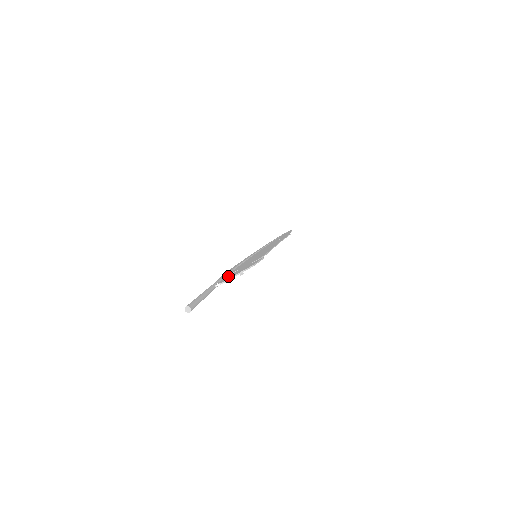
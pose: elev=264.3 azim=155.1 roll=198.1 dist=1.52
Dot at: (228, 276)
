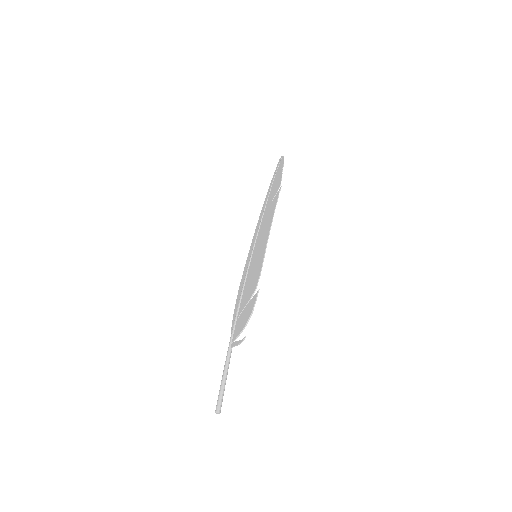
Dot at: (237, 326)
